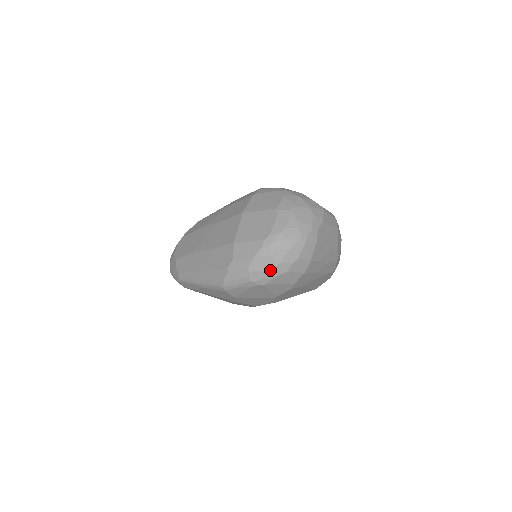
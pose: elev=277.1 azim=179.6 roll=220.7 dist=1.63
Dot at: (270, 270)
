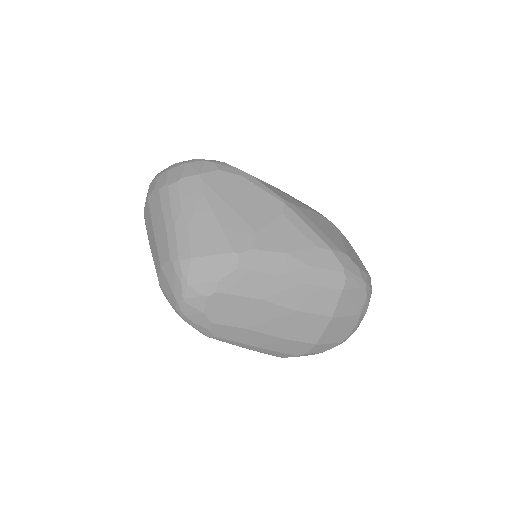
Dot at: occluded
